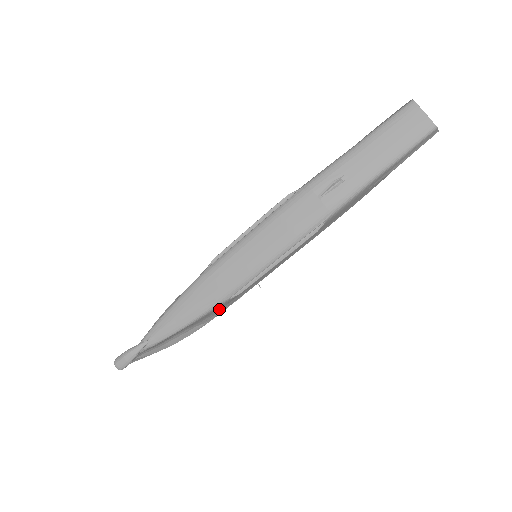
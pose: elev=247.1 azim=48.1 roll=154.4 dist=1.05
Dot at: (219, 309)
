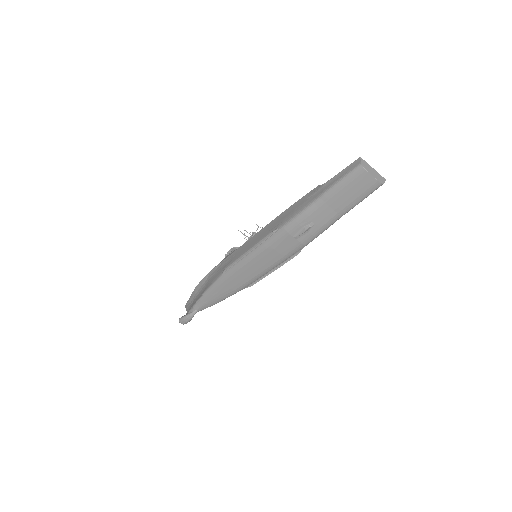
Dot at: occluded
